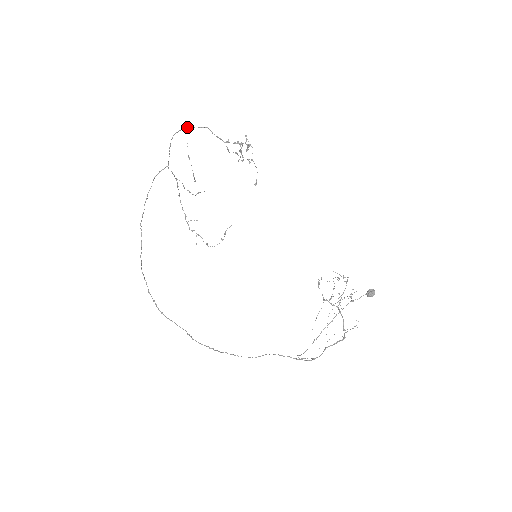
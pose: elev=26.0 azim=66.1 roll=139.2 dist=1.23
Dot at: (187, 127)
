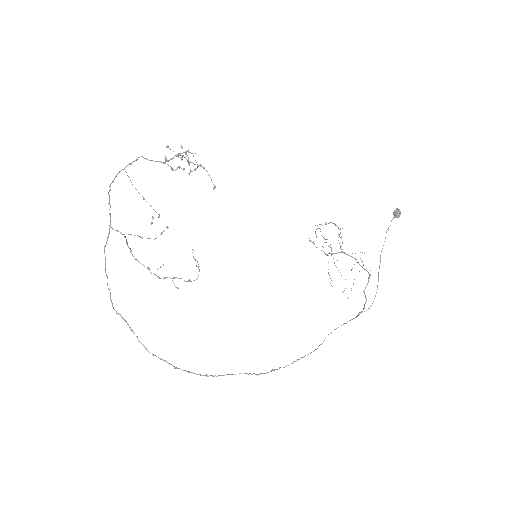
Dot at: (124, 168)
